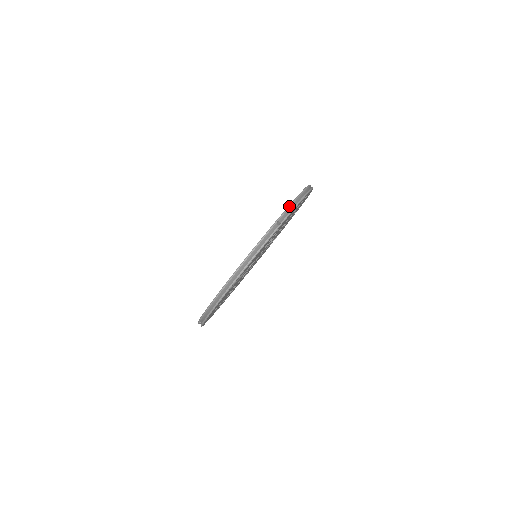
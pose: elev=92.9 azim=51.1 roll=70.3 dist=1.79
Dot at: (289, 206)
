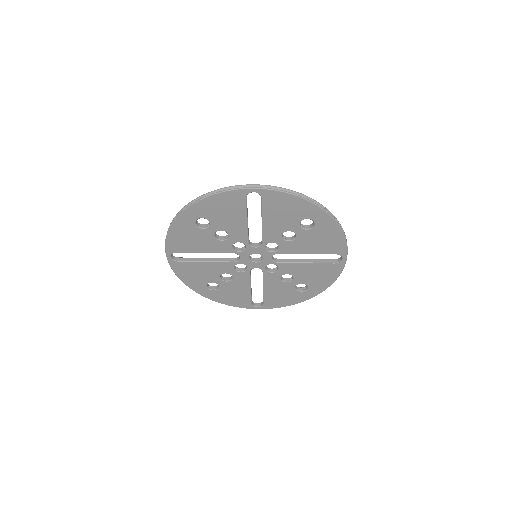
Dot at: occluded
